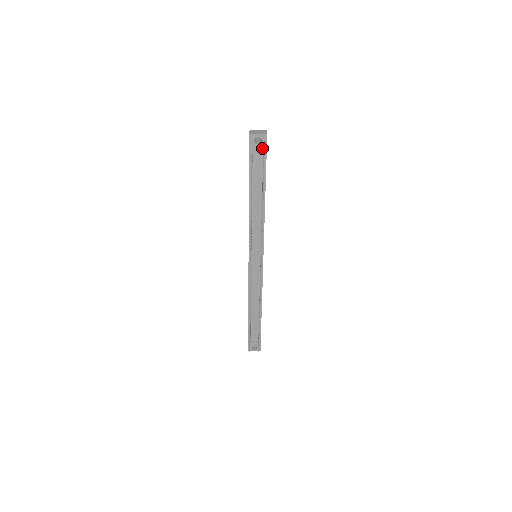
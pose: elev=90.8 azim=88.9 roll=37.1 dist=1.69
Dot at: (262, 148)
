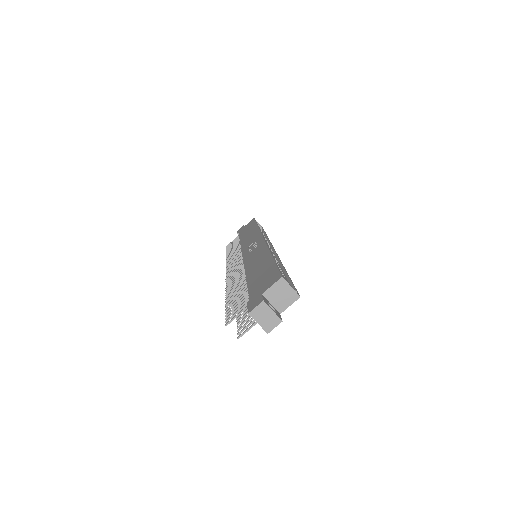
Dot at: occluded
